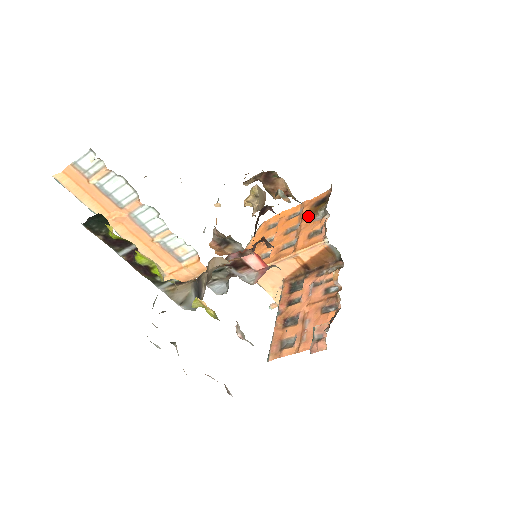
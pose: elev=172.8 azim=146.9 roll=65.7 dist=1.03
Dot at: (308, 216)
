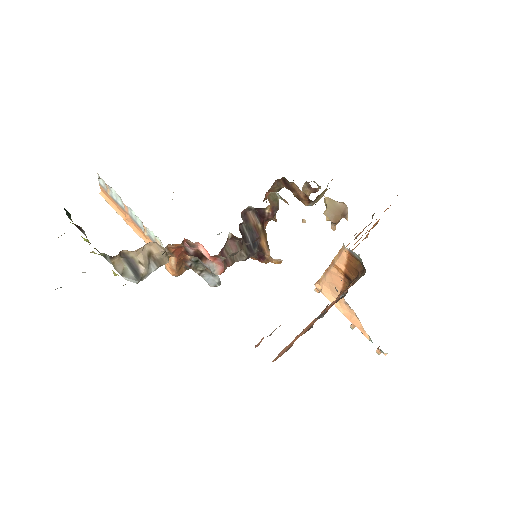
Dot at: occluded
